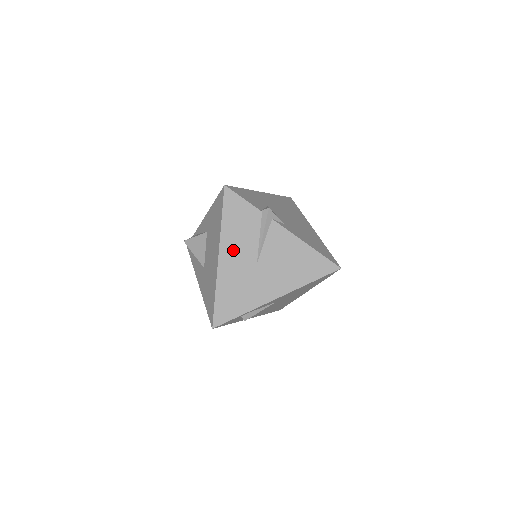
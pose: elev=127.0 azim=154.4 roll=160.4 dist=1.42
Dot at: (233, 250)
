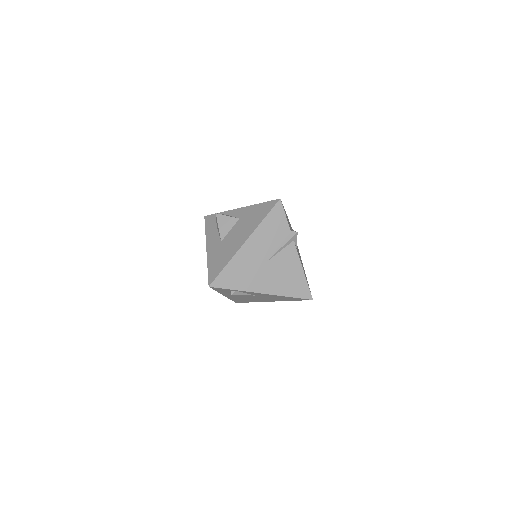
Dot at: (257, 243)
